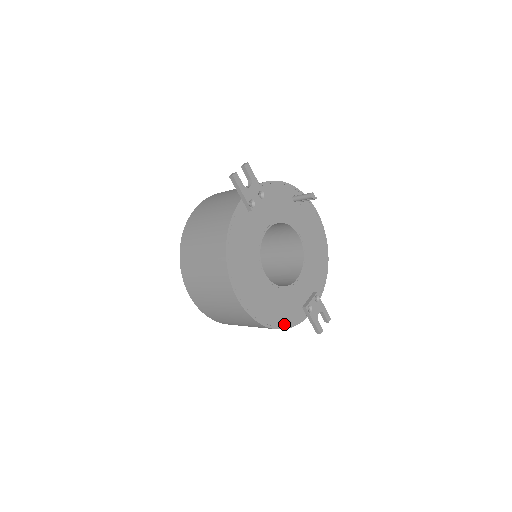
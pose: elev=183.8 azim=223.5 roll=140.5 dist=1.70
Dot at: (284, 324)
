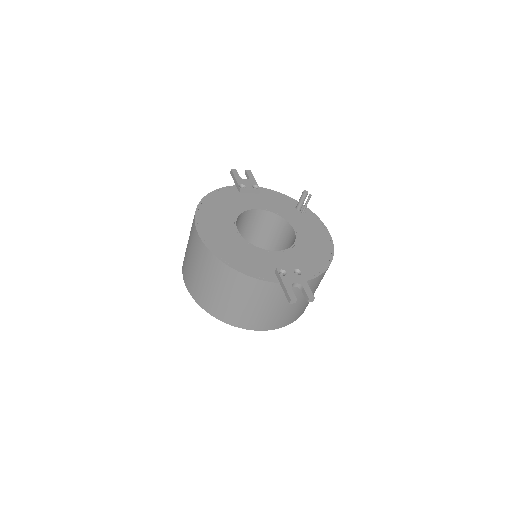
Dot at: (242, 269)
